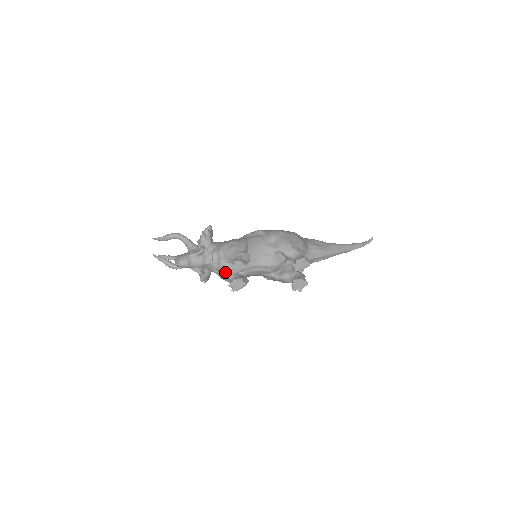
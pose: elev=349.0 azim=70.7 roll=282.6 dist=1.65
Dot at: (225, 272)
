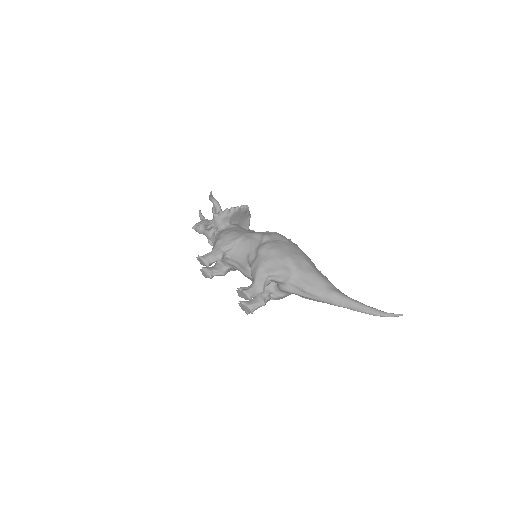
Dot at: occluded
